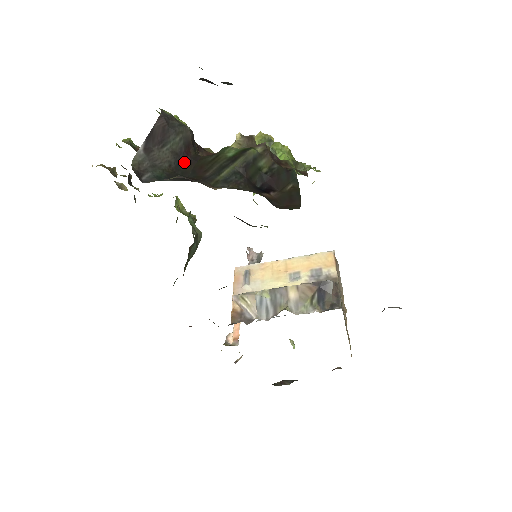
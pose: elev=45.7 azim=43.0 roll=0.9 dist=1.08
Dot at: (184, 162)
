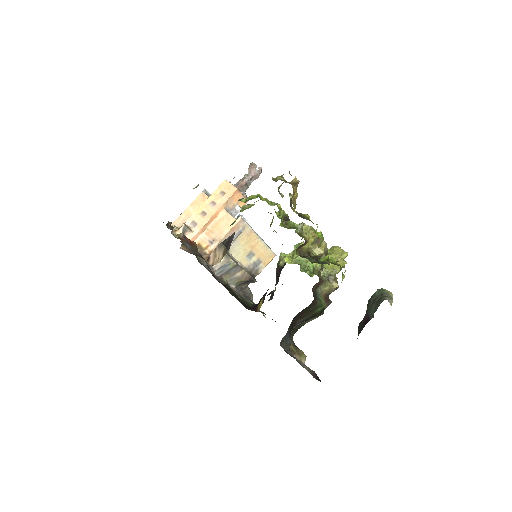
Dot at: occluded
